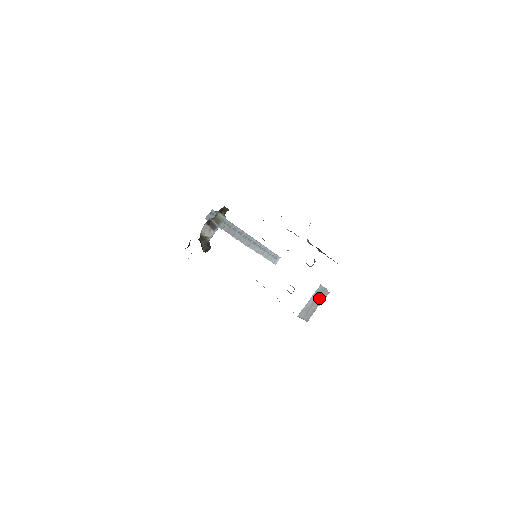
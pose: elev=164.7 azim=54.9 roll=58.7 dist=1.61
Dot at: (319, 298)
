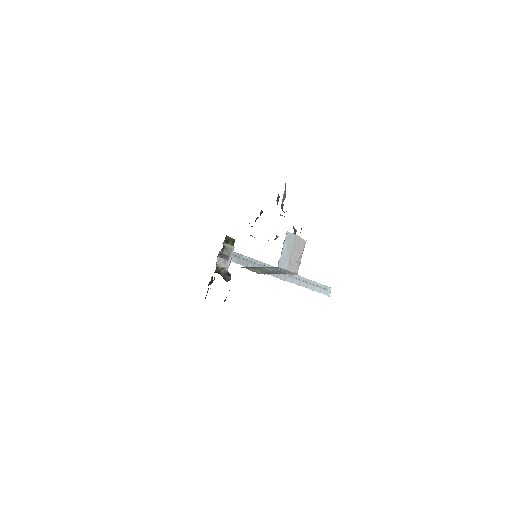
Dot at: (296, 247)
